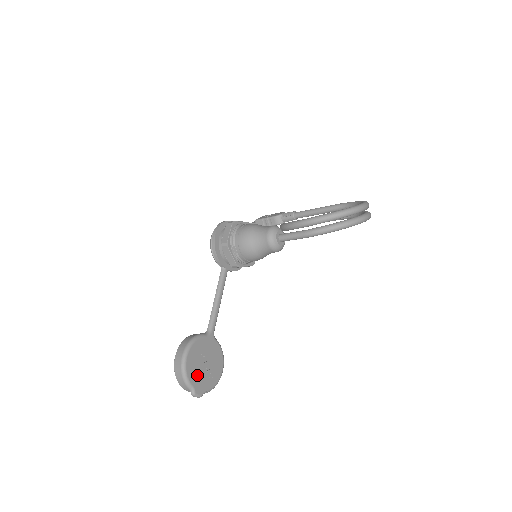
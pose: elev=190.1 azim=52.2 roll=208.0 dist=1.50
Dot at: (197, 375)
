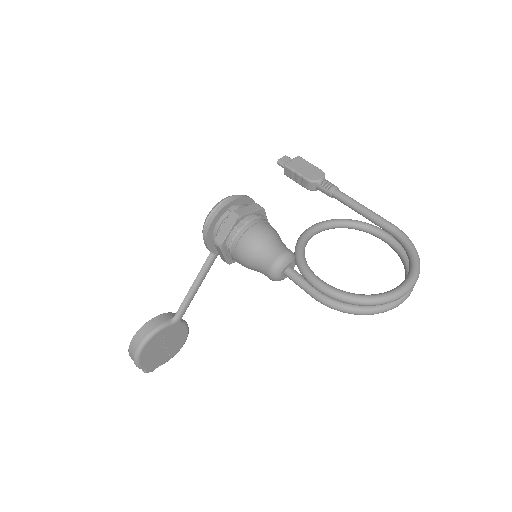
Dot at: (152, 359)
